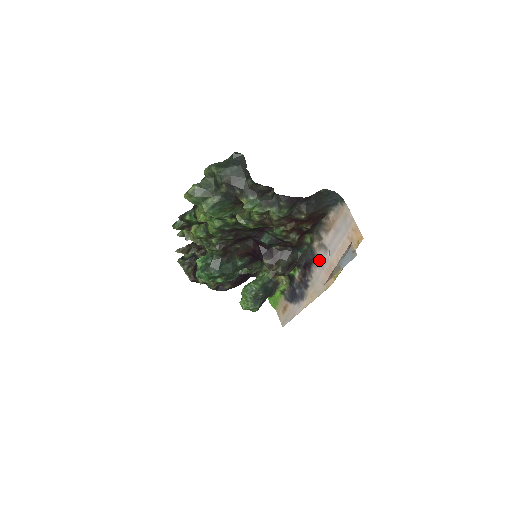
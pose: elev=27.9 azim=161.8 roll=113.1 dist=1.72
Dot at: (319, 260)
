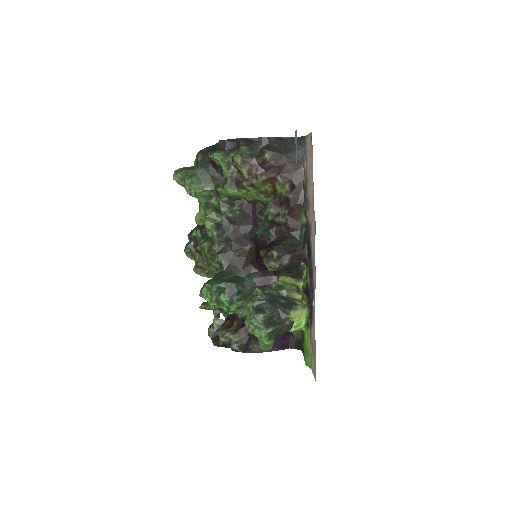
Dot at: (310, 222)
